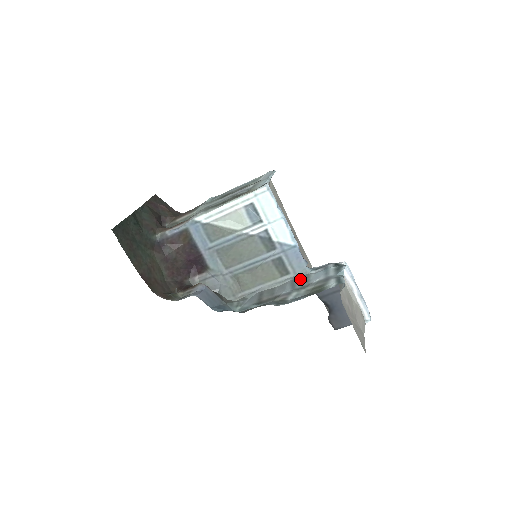
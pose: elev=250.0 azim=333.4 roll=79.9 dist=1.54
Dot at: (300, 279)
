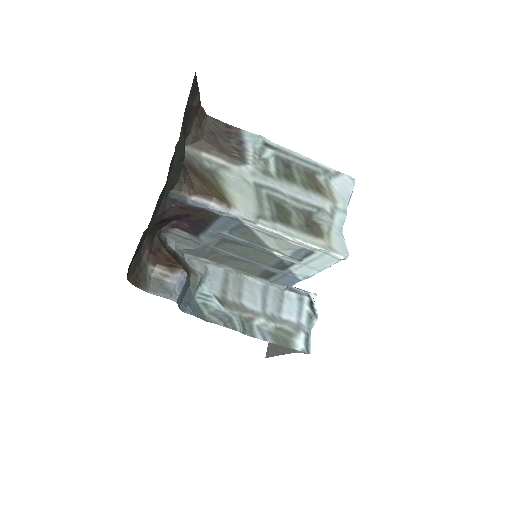
Dot at: (273, 296)
